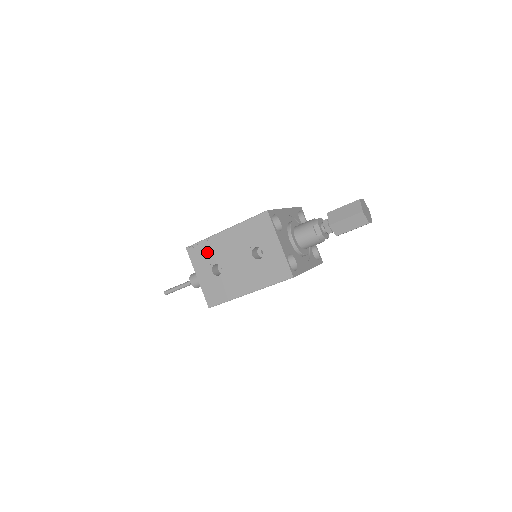
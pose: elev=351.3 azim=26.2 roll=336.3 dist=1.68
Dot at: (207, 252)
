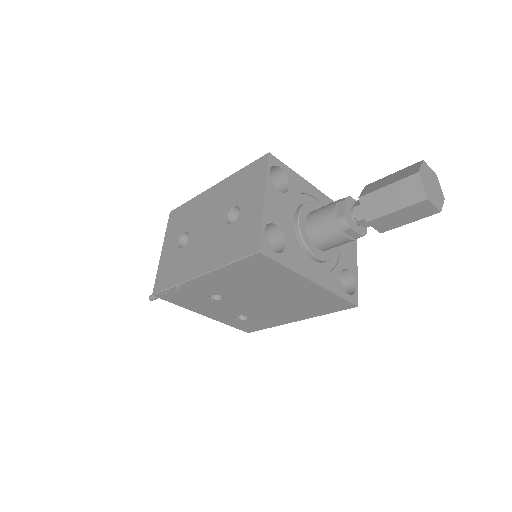
Dot at: (185, 216)
